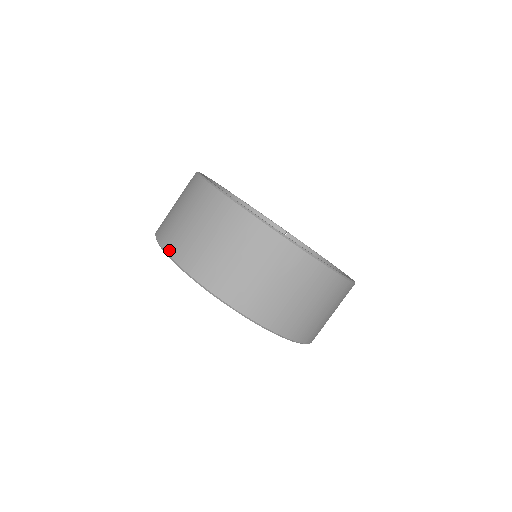
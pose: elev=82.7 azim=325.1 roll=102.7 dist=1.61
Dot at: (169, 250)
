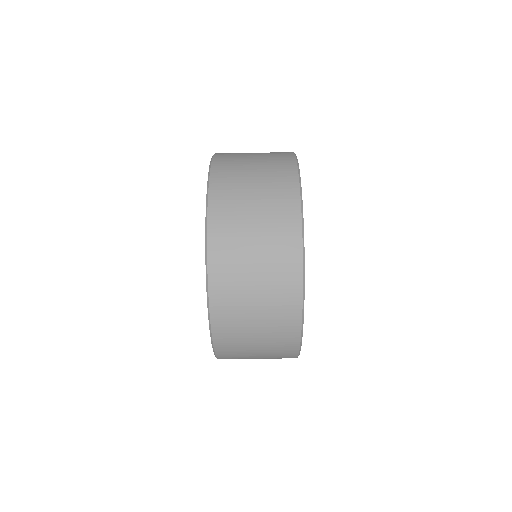
Dot at: (215, 170)
